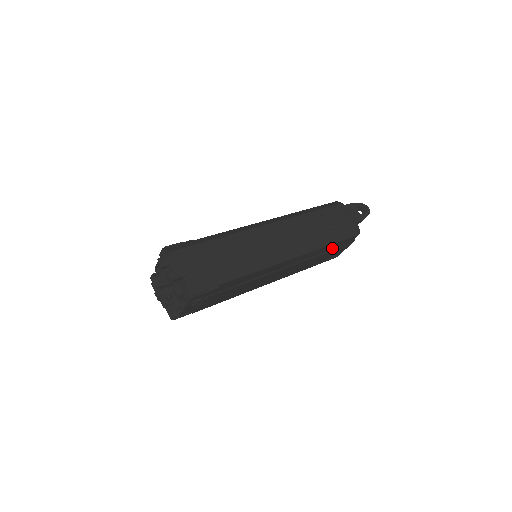
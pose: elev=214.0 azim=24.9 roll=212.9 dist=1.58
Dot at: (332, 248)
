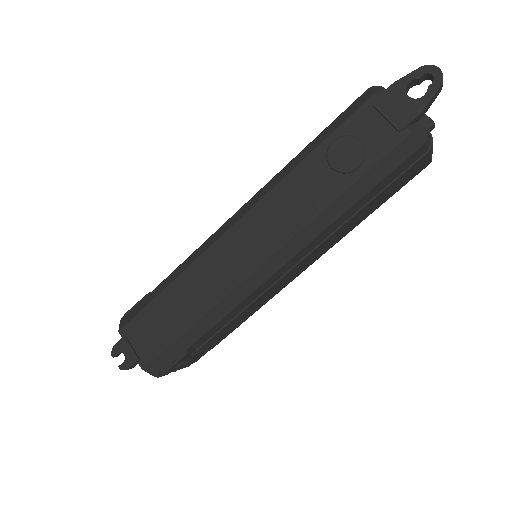
Dot at: (377, 191)
